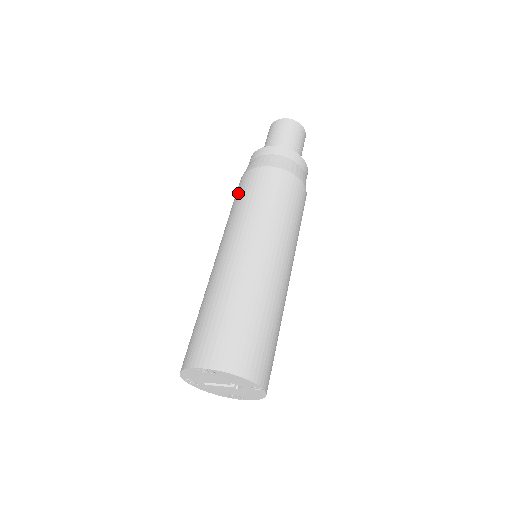
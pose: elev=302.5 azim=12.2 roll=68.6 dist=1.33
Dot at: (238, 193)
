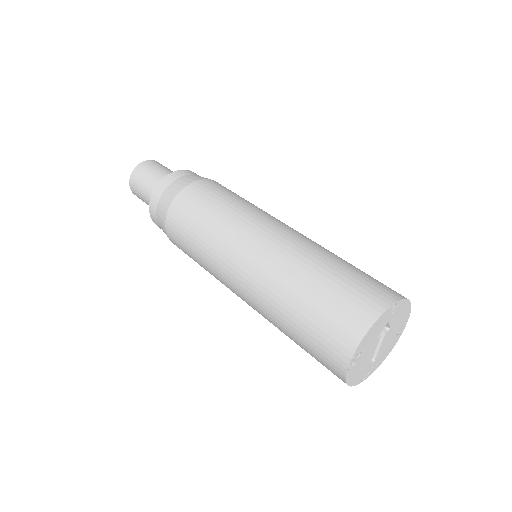
Dot at: occluded
